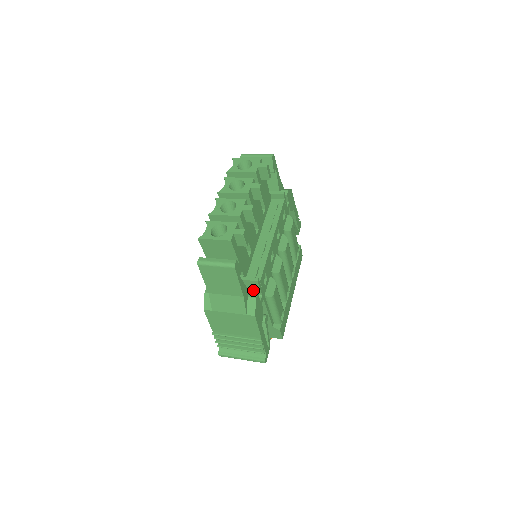
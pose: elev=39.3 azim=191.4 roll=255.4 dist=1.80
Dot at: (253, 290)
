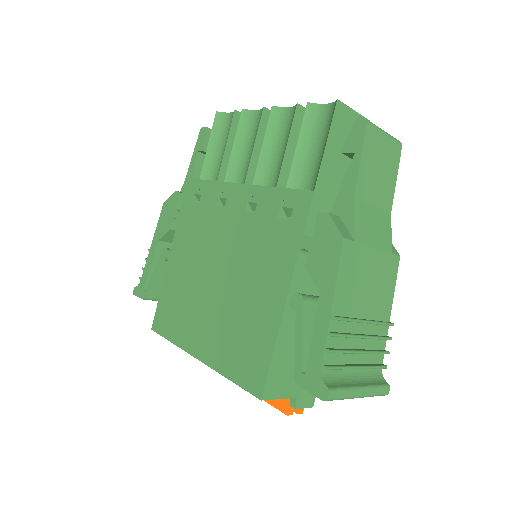
Dot at: occluded
